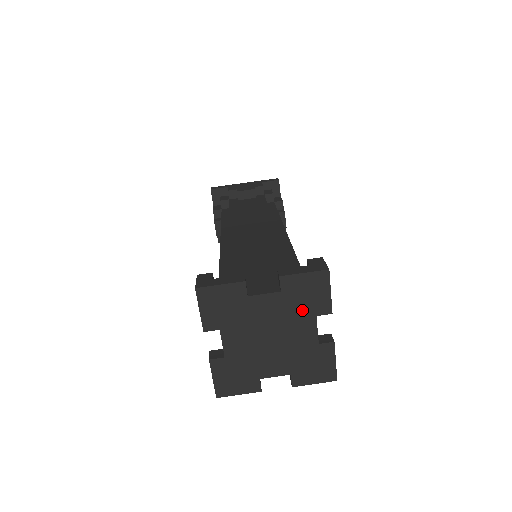
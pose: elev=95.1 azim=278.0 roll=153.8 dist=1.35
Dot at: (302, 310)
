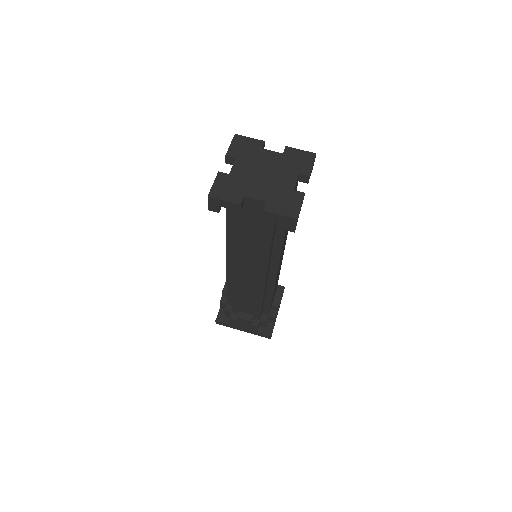
Dot at: (291, 167)
